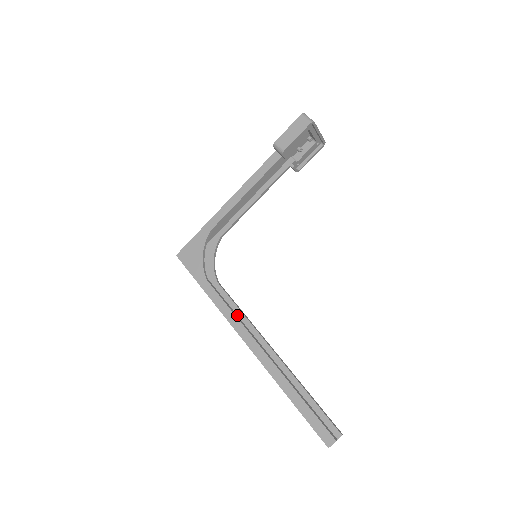
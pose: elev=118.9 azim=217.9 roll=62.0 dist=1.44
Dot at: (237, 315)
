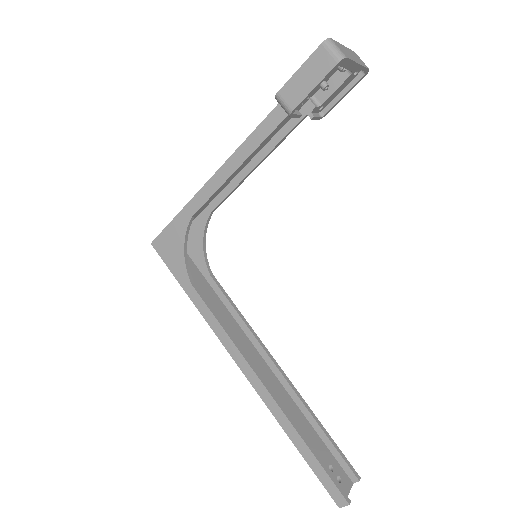
Dot at: (236, 321)
